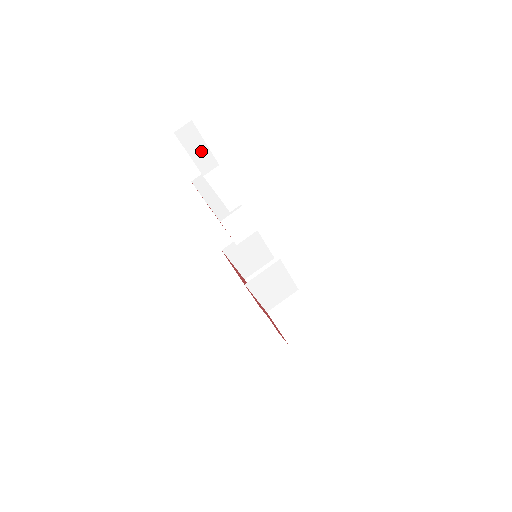
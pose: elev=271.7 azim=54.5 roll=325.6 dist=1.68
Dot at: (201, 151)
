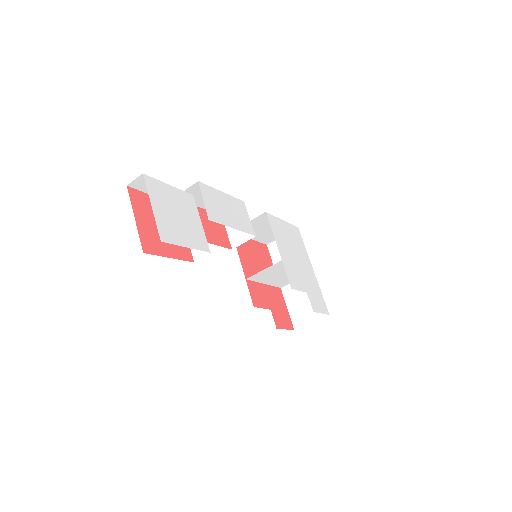
Dot at: occluded
